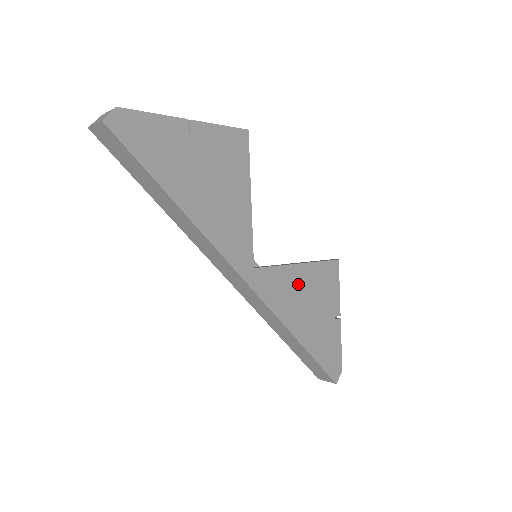
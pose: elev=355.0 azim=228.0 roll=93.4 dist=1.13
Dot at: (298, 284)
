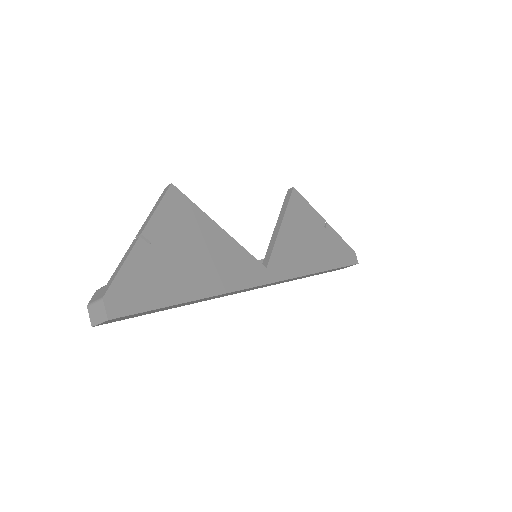
Dot at: (292, 239)
